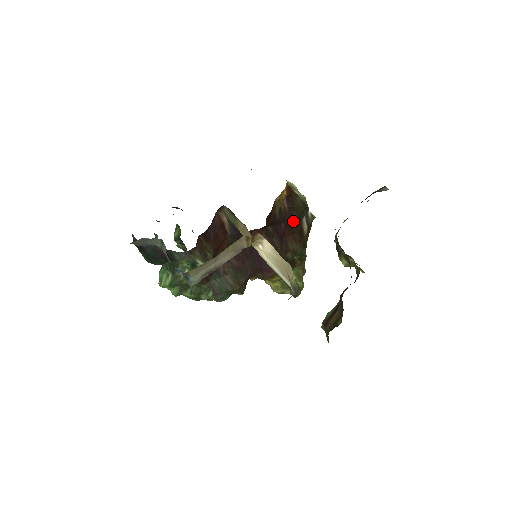
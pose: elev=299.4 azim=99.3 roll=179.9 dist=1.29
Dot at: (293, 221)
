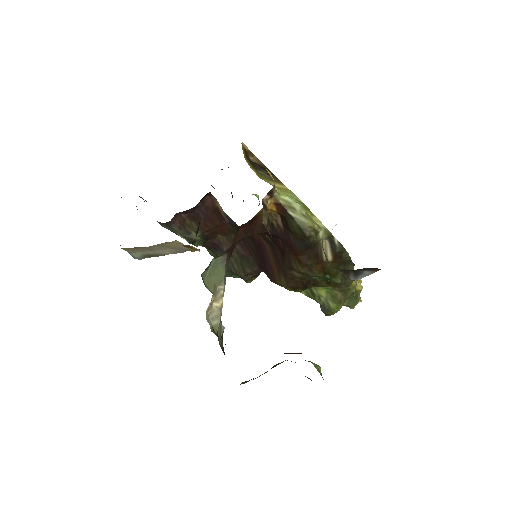
Dot at: (292, 243)
